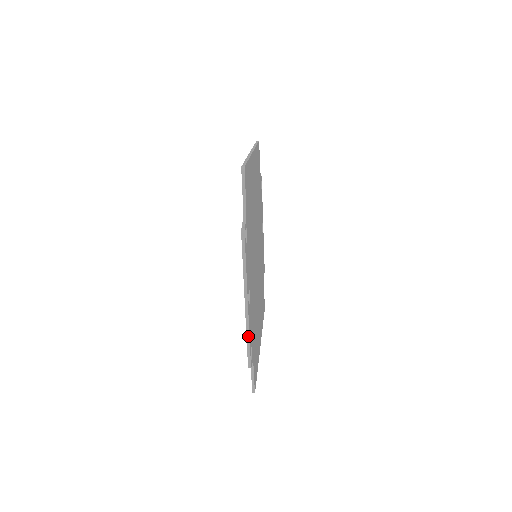
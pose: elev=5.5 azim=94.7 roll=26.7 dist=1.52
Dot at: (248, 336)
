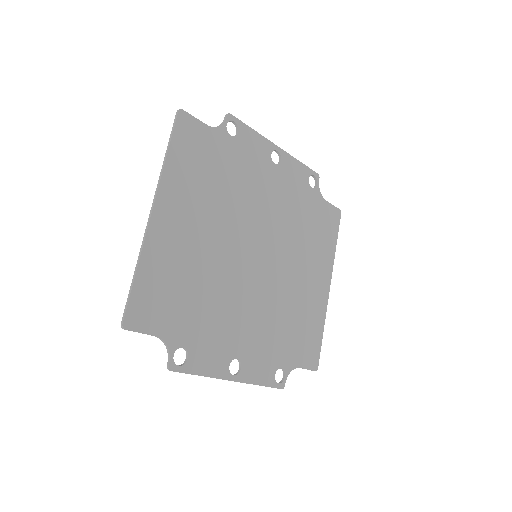
Dot at: occluded
